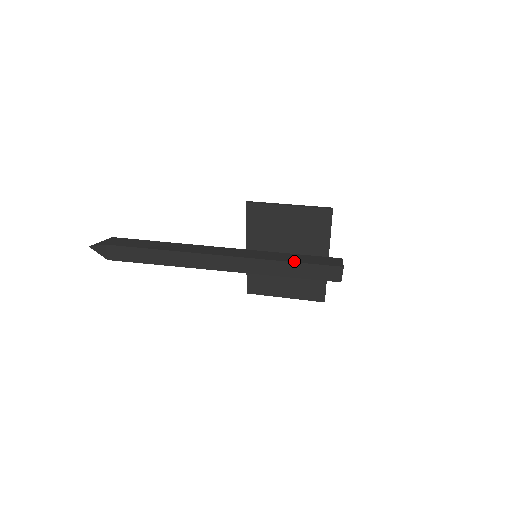
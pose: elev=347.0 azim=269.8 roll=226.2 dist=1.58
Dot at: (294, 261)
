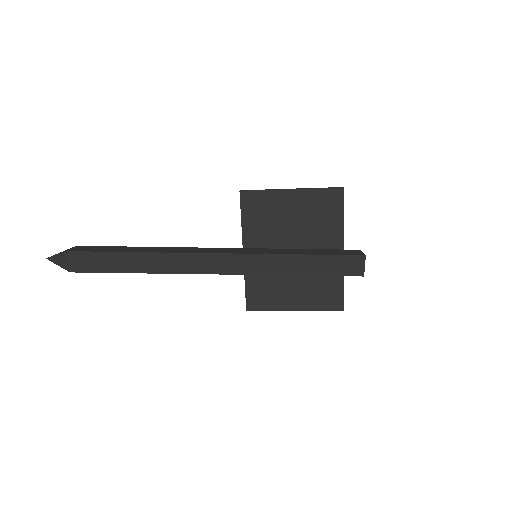
Dot at: (304, 253)
